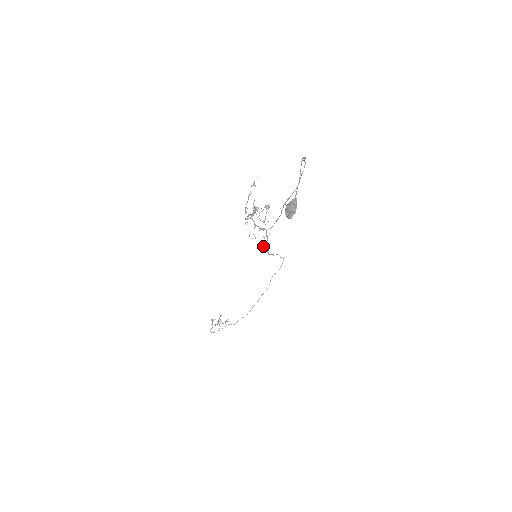
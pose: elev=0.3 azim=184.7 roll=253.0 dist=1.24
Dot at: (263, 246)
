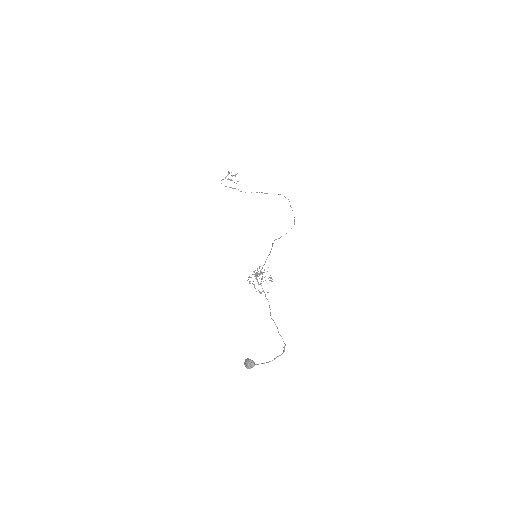
Dot at: occluded
